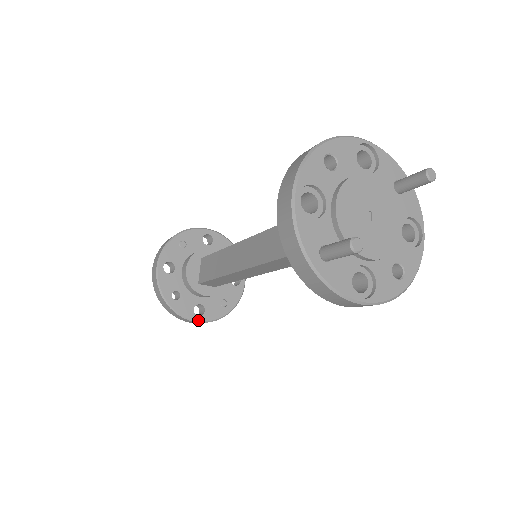
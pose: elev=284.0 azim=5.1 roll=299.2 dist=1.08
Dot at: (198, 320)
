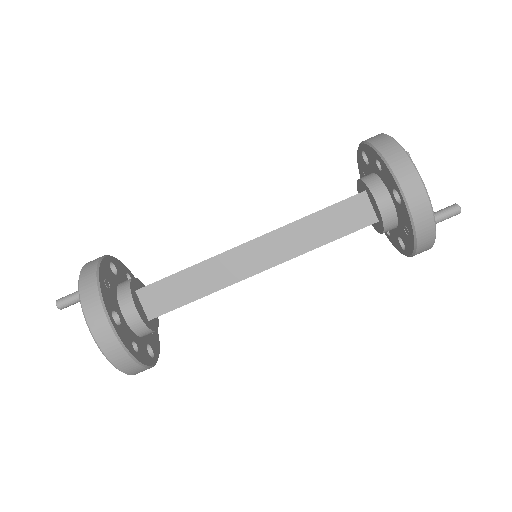
Dot at: (155, 362)
